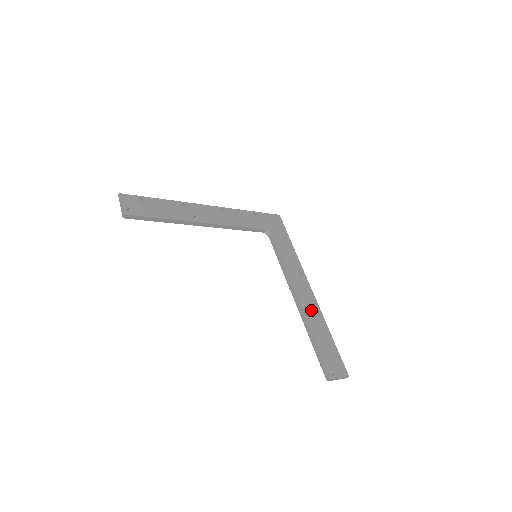
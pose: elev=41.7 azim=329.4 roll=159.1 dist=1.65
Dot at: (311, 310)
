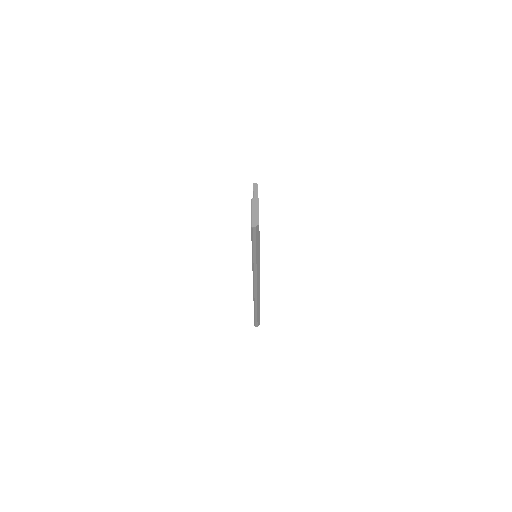
Dot at: occluded
